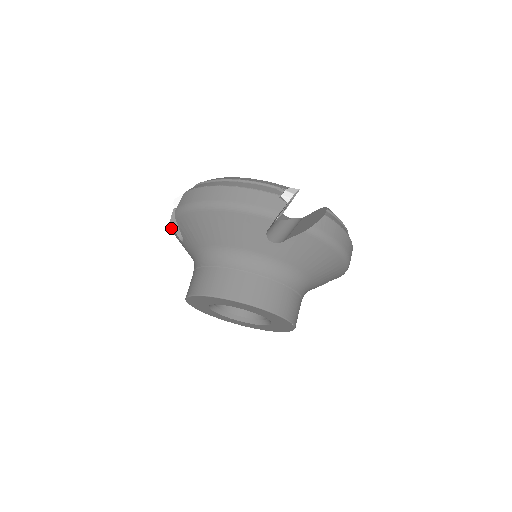
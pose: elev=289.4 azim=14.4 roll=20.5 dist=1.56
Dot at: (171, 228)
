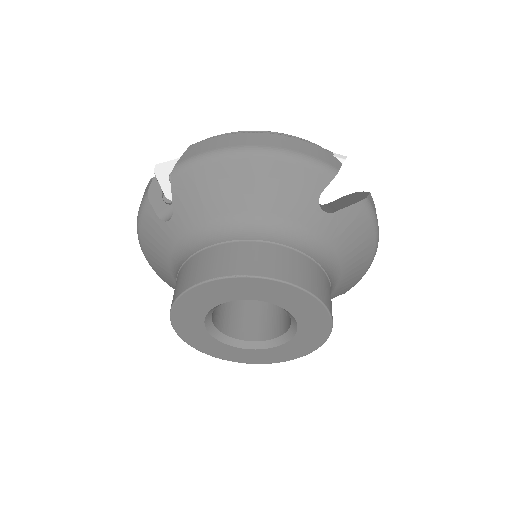
Dot at: (143, 205)
